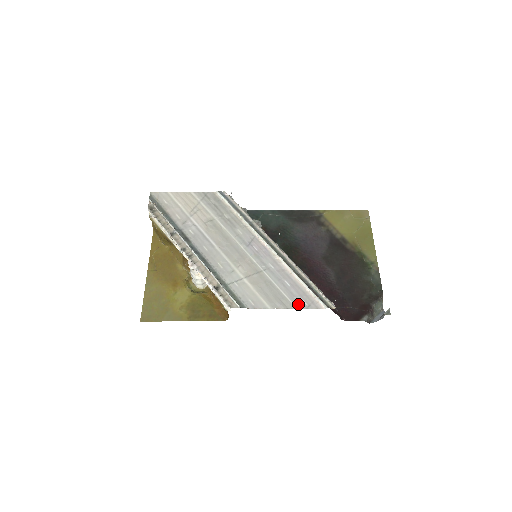
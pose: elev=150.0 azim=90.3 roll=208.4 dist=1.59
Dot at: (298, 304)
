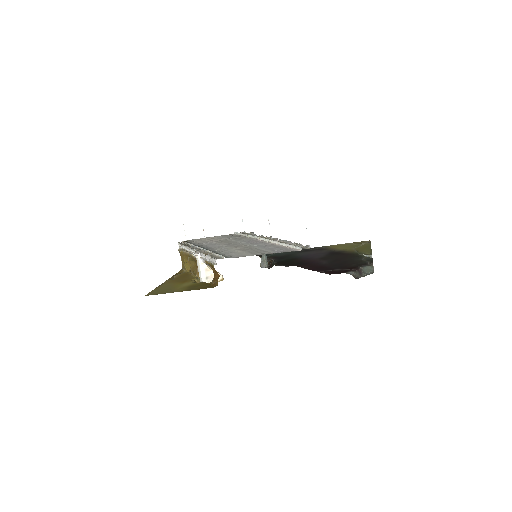
Dot at: (277, 252)
